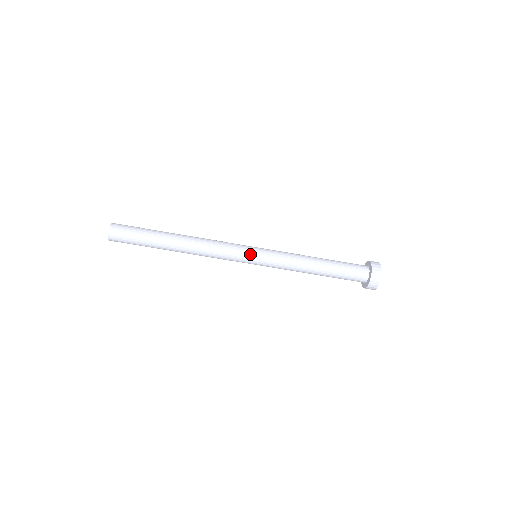
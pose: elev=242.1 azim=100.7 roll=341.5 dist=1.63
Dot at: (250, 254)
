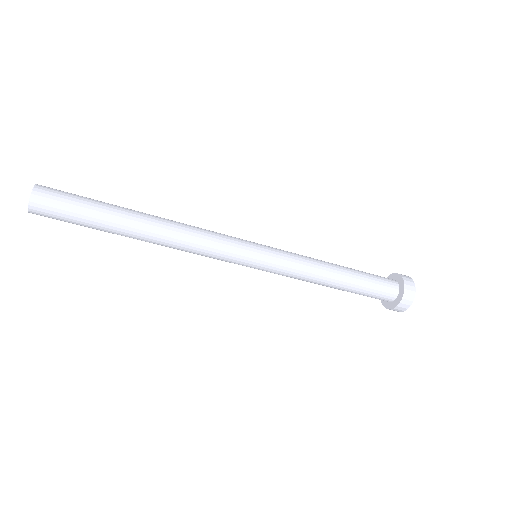
Dot at: (248, 261)
